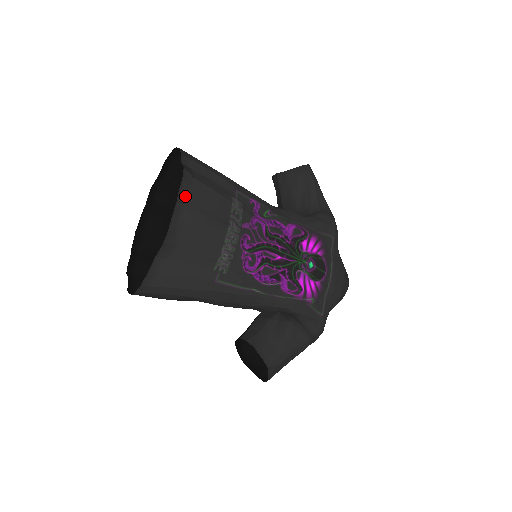
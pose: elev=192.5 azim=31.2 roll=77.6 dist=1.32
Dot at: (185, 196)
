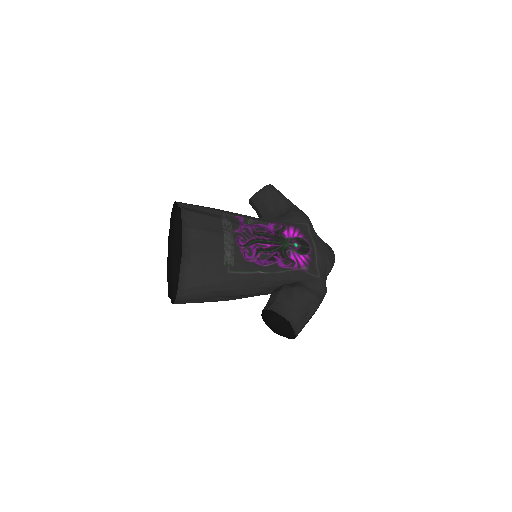
Dot at: (187, 223)
